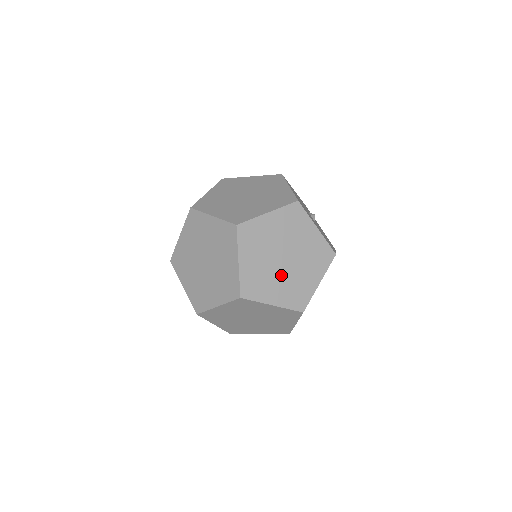
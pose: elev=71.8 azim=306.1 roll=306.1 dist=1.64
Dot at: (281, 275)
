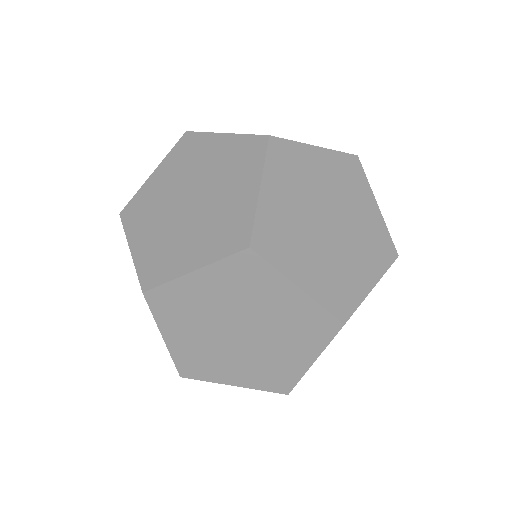
Dot at: occluded
